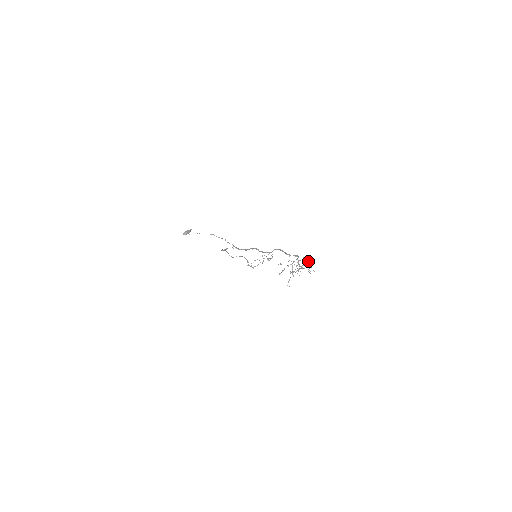
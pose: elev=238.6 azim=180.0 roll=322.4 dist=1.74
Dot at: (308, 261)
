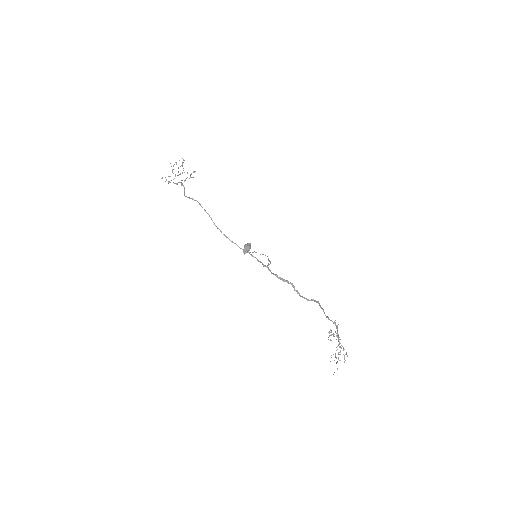
Dot at: occluded
